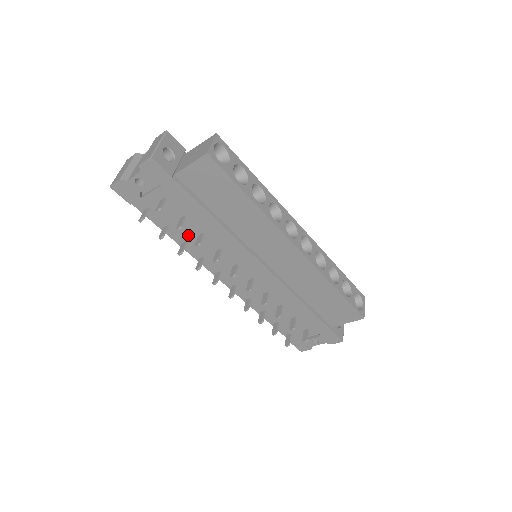
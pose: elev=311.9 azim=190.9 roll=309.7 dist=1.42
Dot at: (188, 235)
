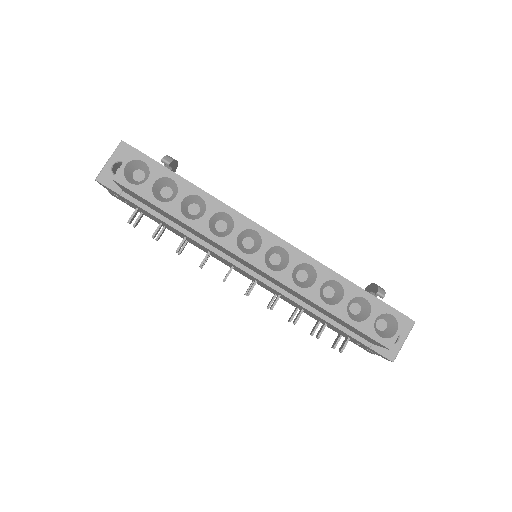
Dot at: (181, 236)
